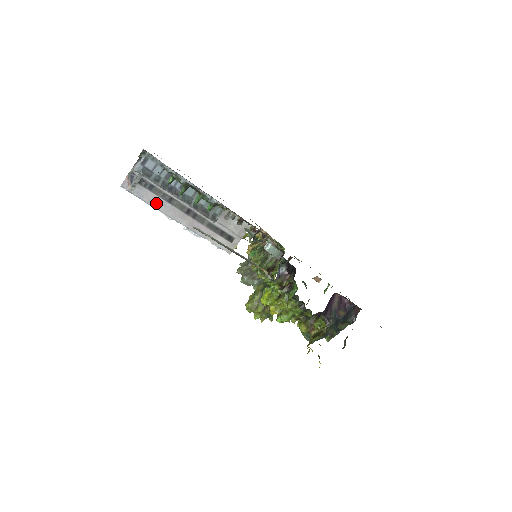
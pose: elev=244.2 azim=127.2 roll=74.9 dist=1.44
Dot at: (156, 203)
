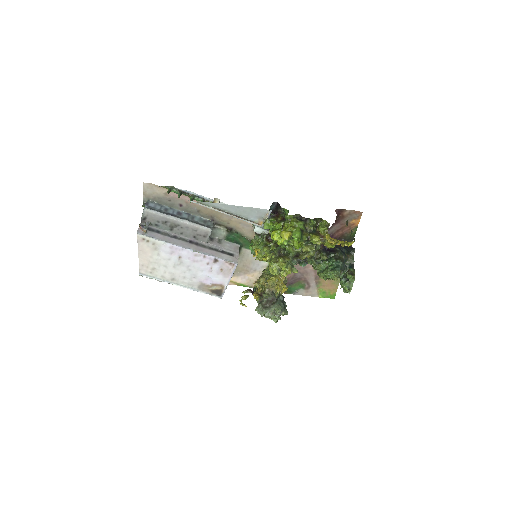
Dot at: (166, 239)
